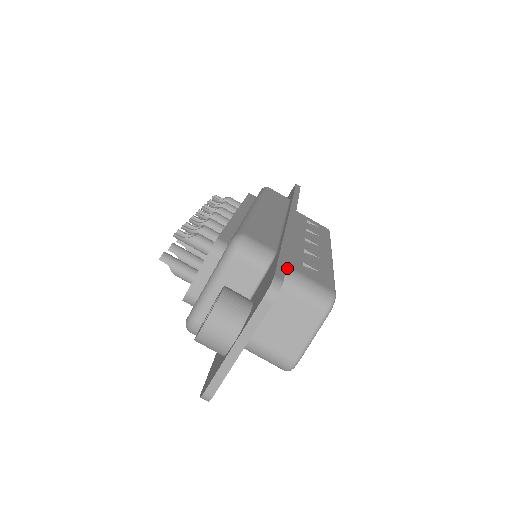
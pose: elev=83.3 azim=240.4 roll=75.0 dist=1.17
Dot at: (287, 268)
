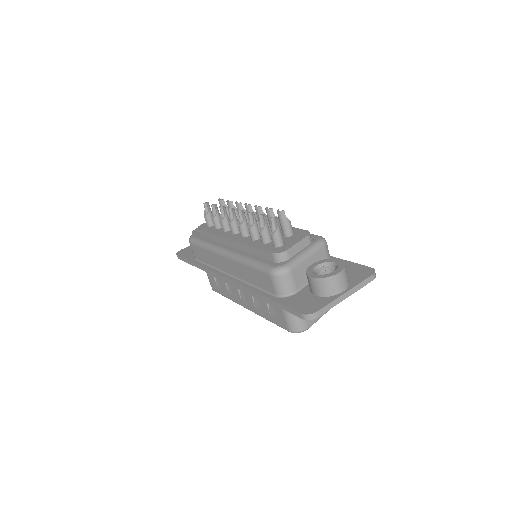
Dot at: occluded
